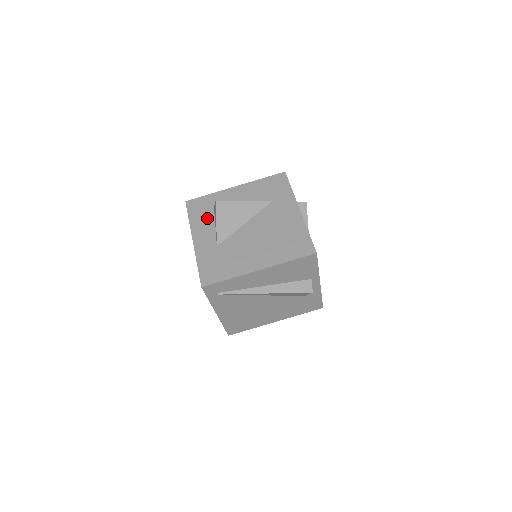
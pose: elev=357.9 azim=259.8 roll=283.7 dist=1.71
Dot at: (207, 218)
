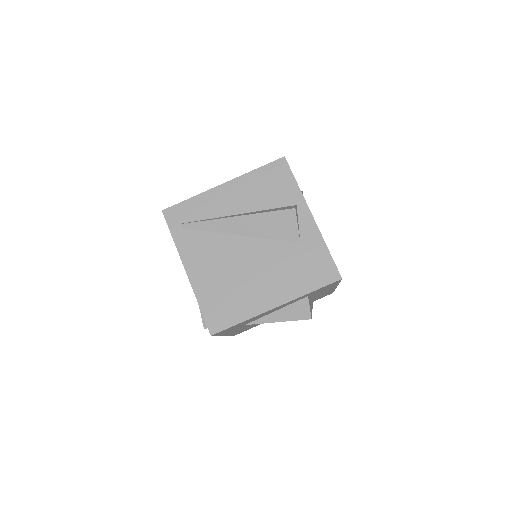
Dot at: occluded
